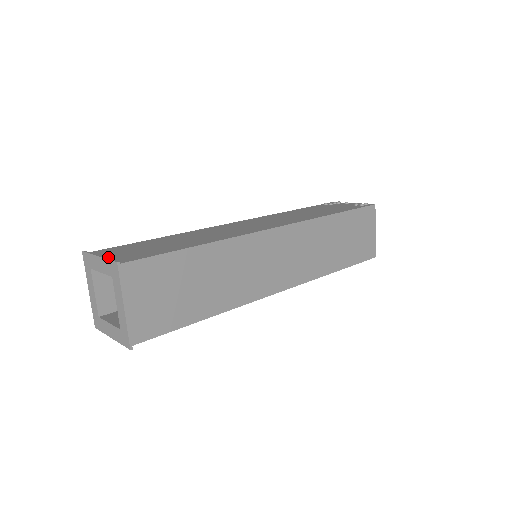
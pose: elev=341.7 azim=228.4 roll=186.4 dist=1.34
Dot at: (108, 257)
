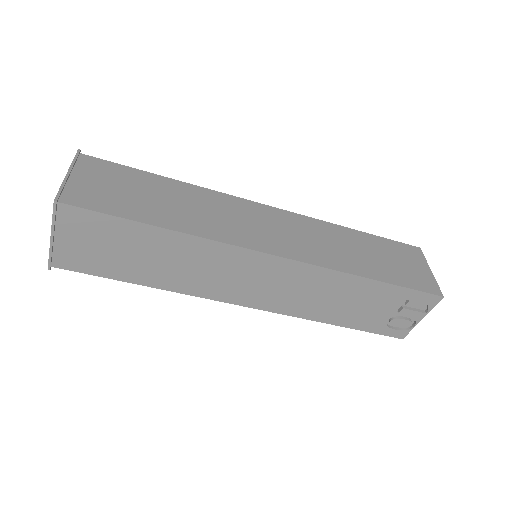
Dot at: occluded
